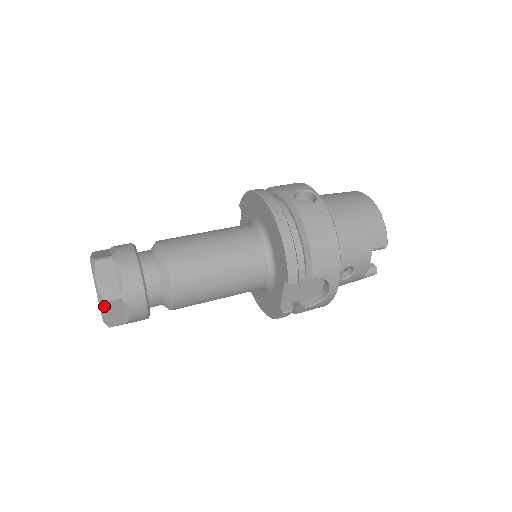
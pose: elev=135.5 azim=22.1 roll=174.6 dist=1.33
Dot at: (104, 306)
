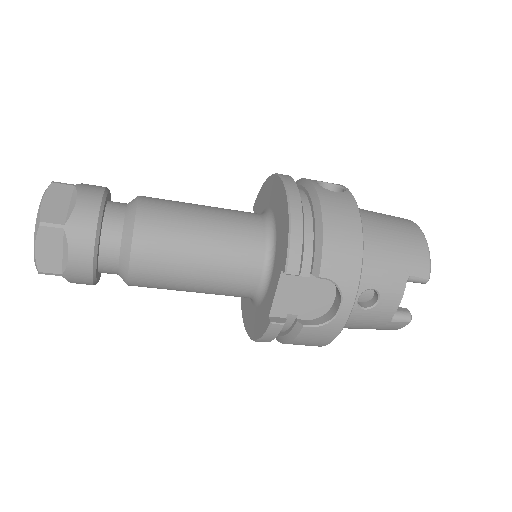
Dot at: (39, 233)
